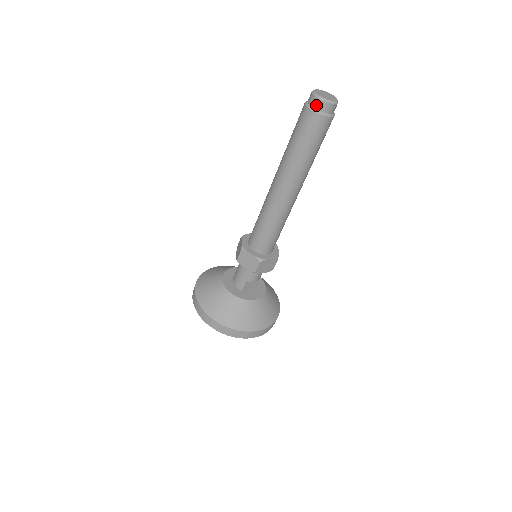
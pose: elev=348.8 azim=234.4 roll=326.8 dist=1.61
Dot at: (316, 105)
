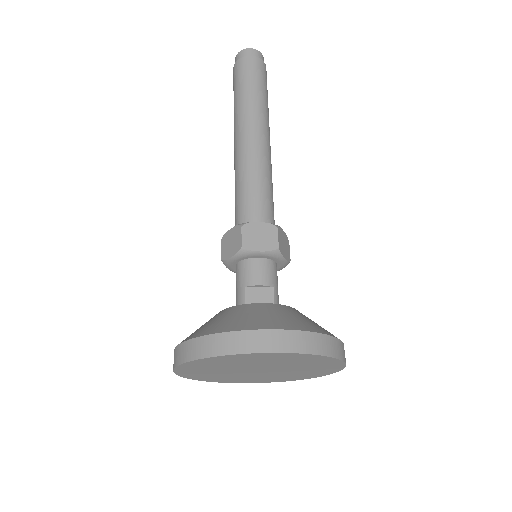
Dot at: (237, 59)
